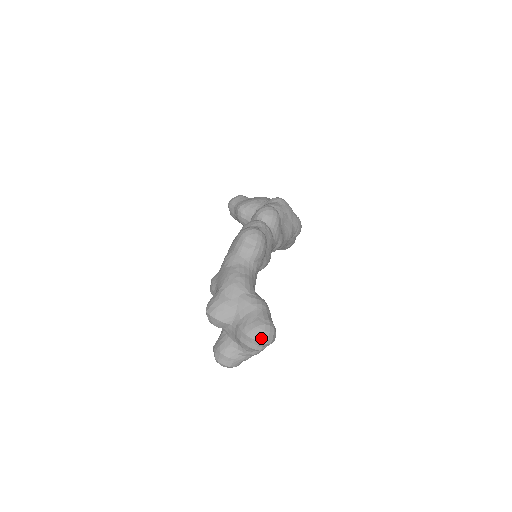
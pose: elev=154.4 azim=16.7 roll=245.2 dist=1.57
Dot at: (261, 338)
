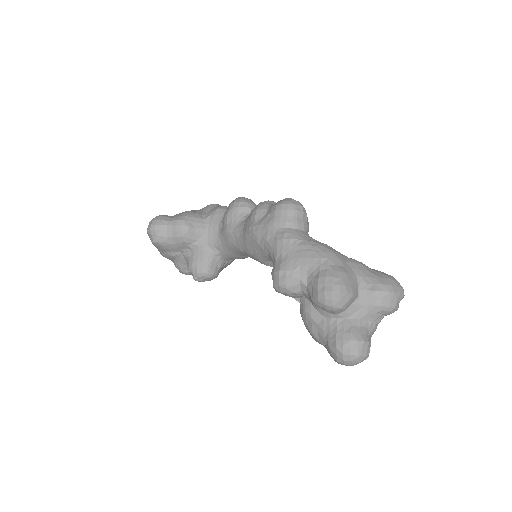
Dot at: (402, 289)
